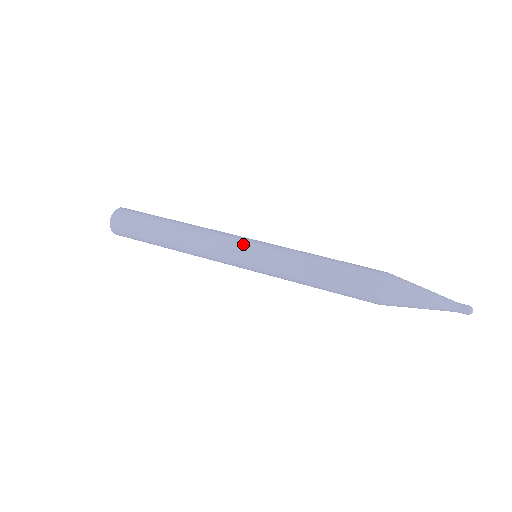
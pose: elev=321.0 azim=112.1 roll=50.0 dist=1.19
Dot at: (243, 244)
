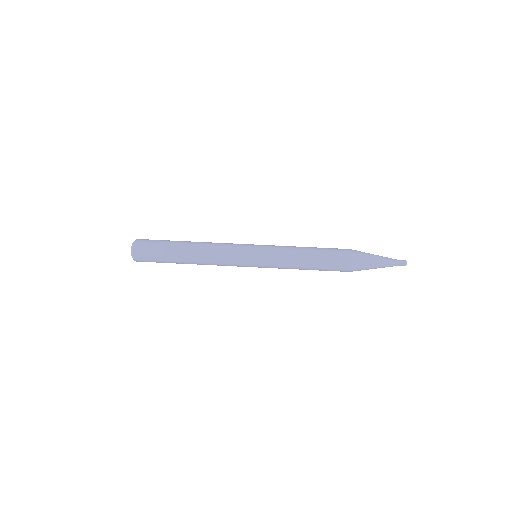
Dot at: (247, 258)
